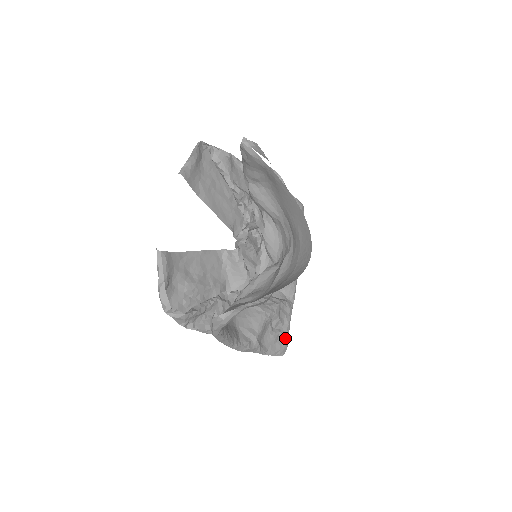
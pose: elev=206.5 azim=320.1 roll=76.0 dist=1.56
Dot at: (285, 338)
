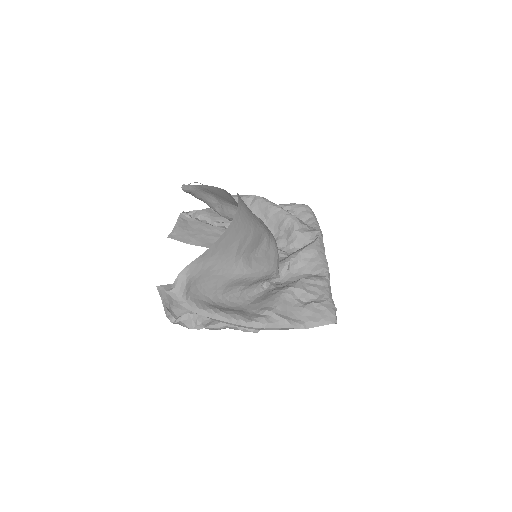
Dot at: (324, 306)
